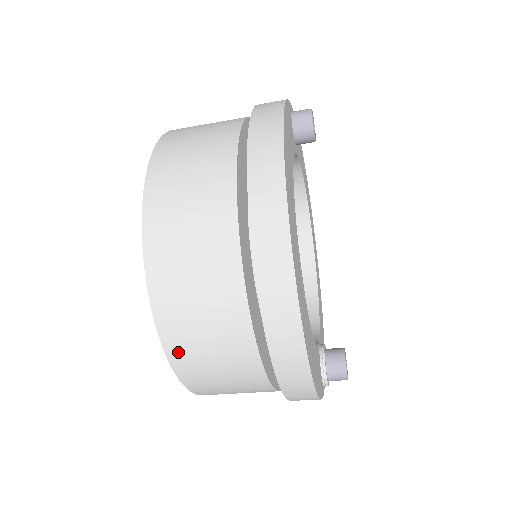
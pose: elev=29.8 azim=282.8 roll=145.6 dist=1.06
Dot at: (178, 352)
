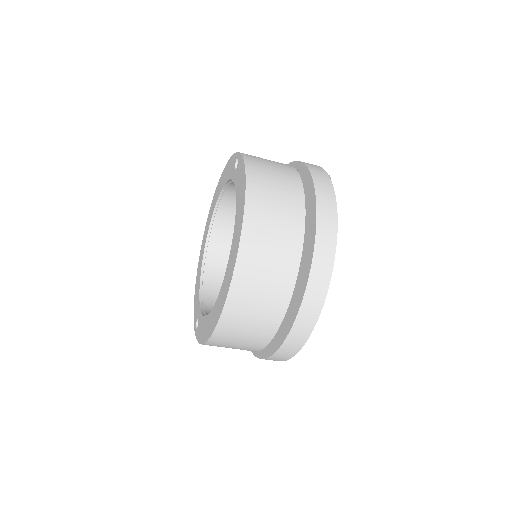
Dot at: (226, 326)
